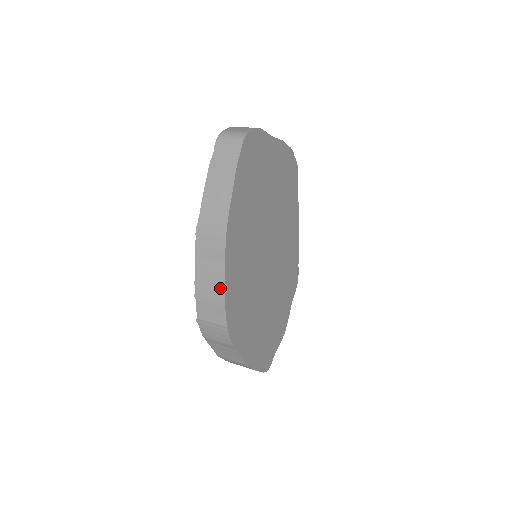
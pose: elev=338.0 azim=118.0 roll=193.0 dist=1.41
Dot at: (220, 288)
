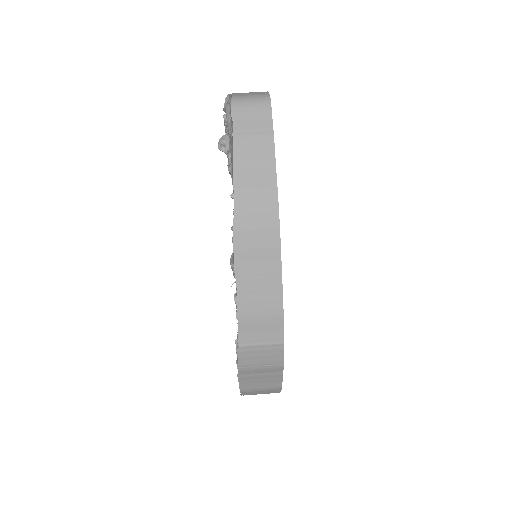
Dot at: (276, 296)
